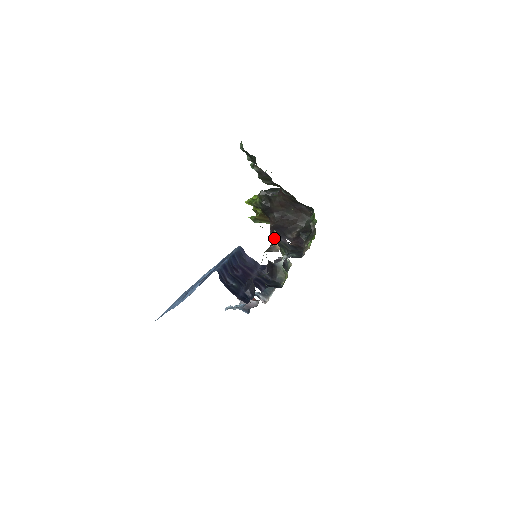
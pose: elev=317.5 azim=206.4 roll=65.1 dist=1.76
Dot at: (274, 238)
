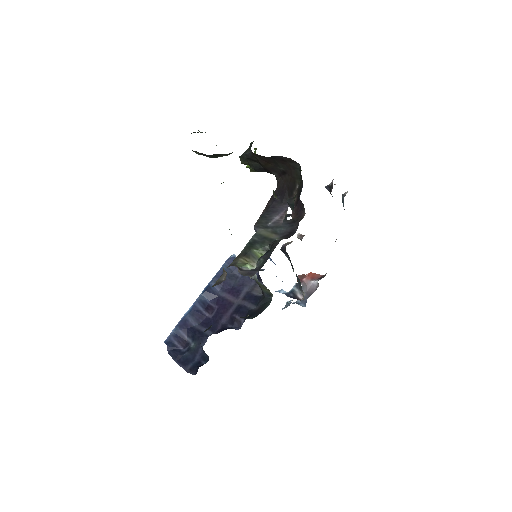
Dot at: (257, 229)
